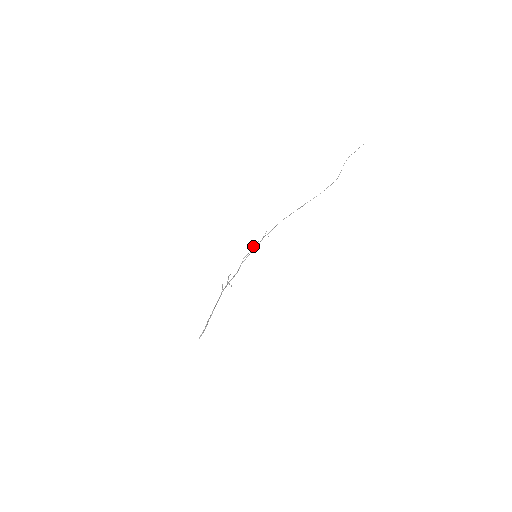
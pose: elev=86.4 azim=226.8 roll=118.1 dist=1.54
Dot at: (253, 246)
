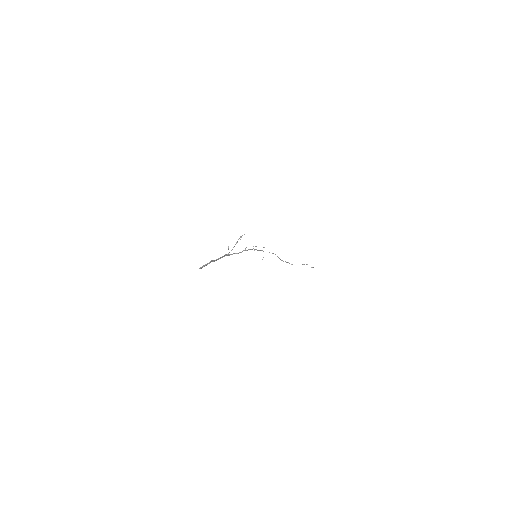
Dot at: (255, 246)
